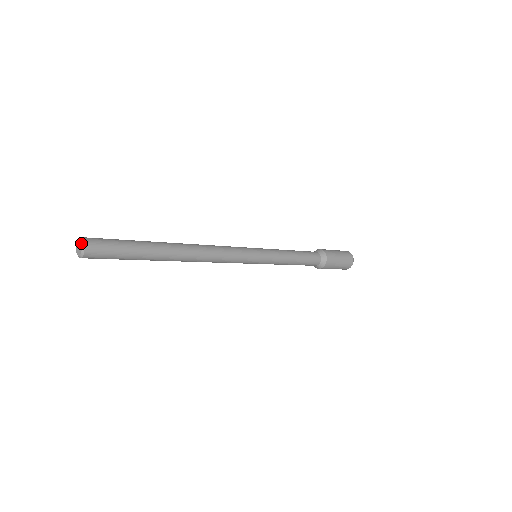
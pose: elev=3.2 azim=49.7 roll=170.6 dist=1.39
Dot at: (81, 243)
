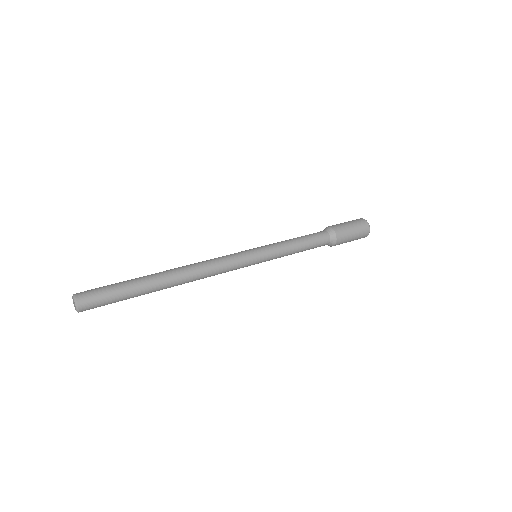
Dot at: (76, 309)
